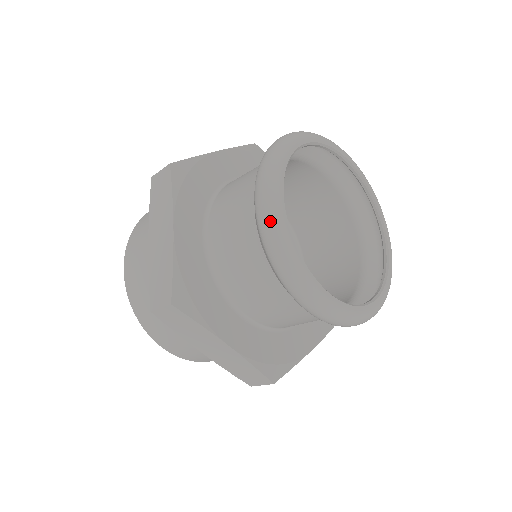
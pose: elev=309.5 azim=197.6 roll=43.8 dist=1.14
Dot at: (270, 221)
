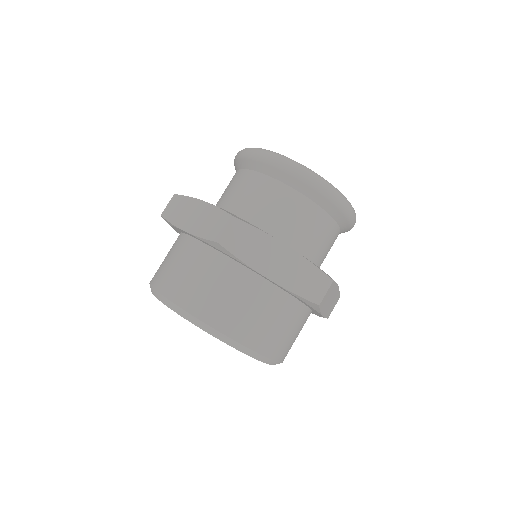
Dot at: (266, 151)
